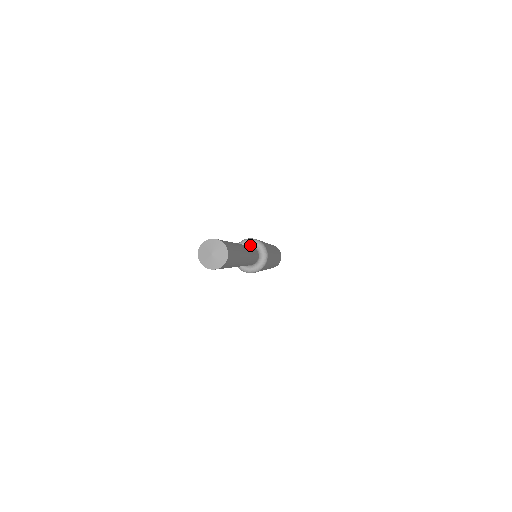
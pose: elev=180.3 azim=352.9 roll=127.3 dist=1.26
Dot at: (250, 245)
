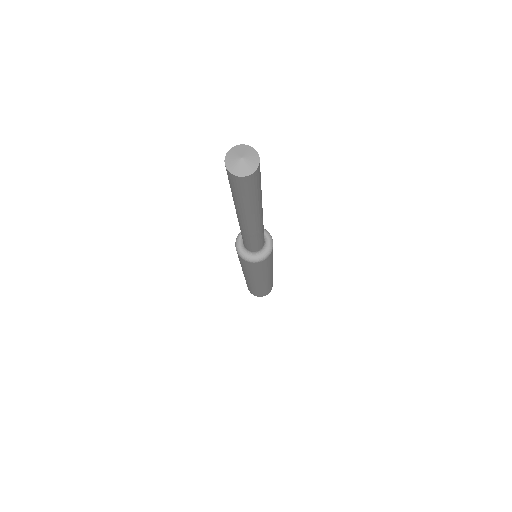
Dot at: occluded
